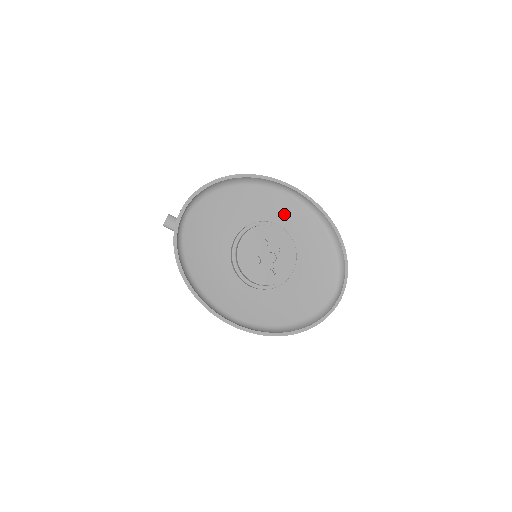
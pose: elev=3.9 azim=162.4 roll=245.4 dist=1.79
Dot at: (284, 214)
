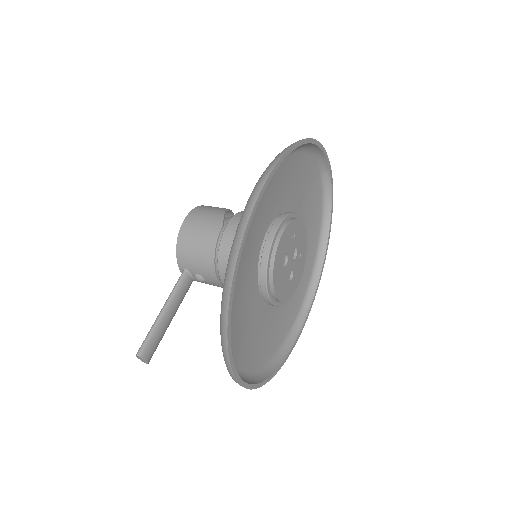
Dot at: (264, 211)
